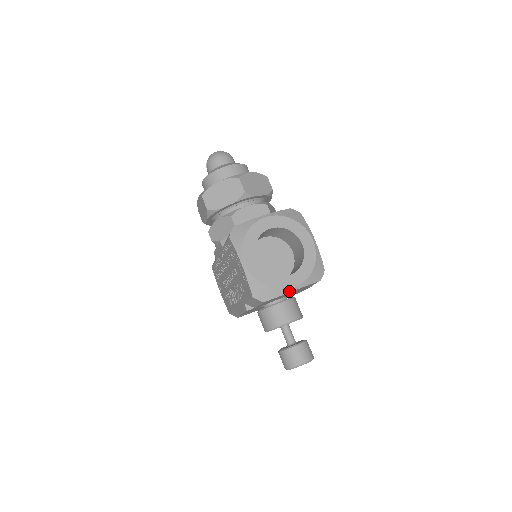
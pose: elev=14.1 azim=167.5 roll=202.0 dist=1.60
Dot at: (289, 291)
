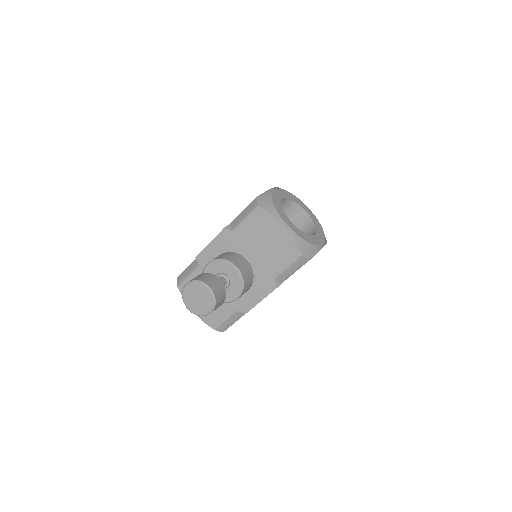
Dot at: (281, 221)
